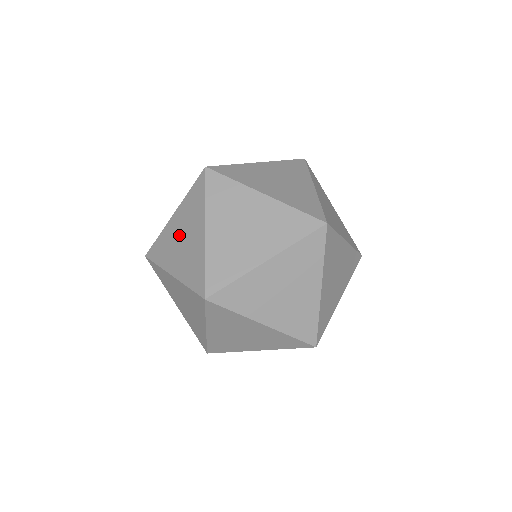
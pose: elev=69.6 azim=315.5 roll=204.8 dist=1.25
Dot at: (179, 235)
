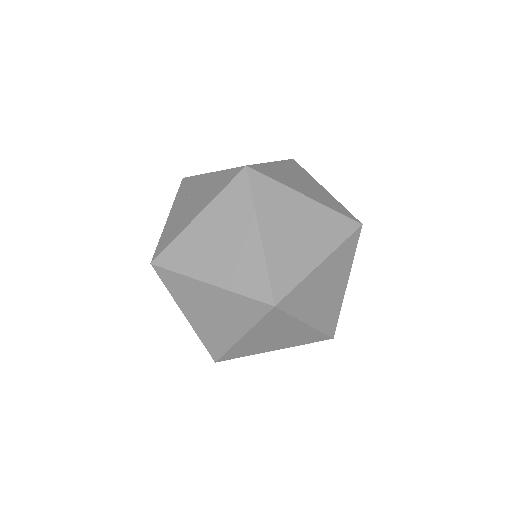
Dot at: occluded
